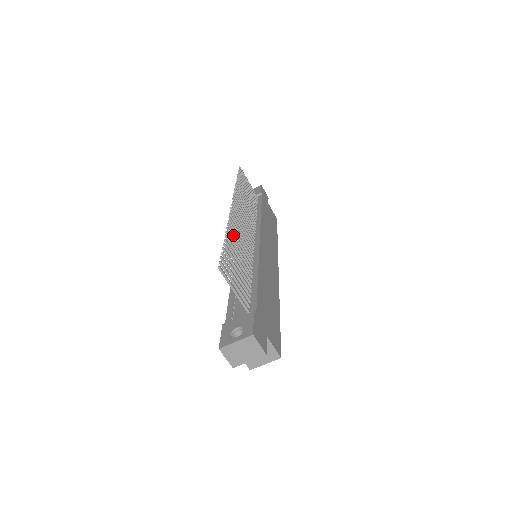
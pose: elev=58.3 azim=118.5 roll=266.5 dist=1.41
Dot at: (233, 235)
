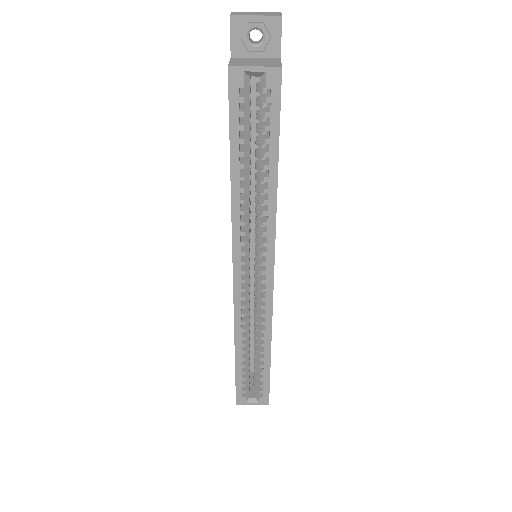
Dot at: occluded
